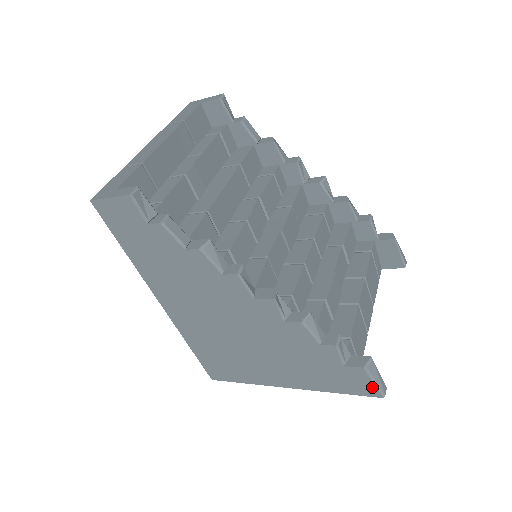
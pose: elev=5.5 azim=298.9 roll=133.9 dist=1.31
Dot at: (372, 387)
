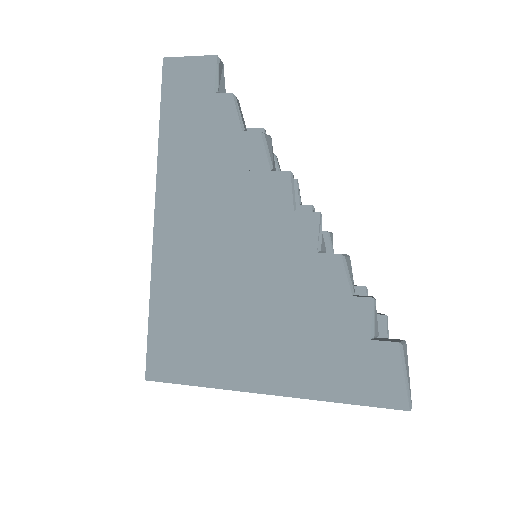
Dot at: (399, 386)
